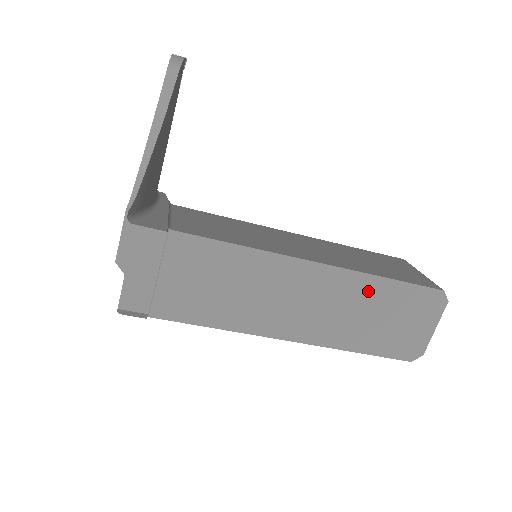
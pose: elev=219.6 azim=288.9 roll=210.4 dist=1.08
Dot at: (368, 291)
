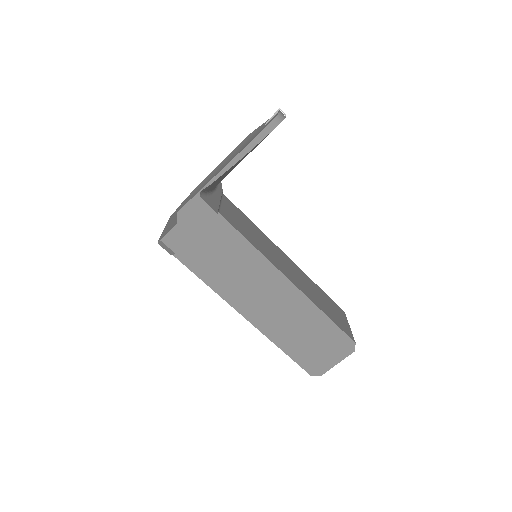
Dot at: (311, 317)
